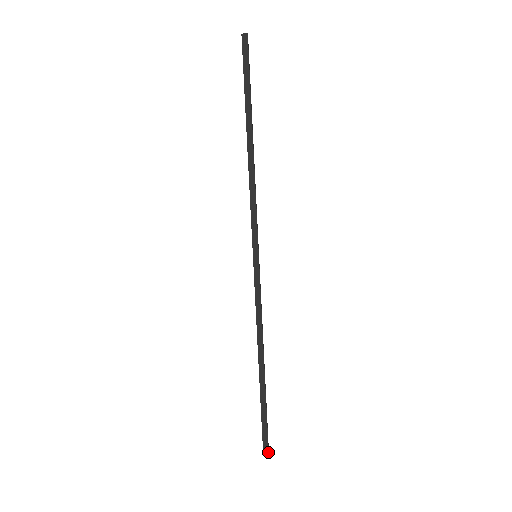
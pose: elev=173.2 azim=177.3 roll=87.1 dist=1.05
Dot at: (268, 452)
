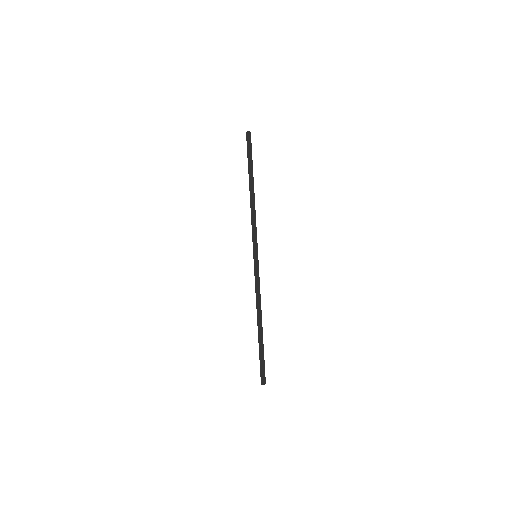
Dot at: (265, 382)
